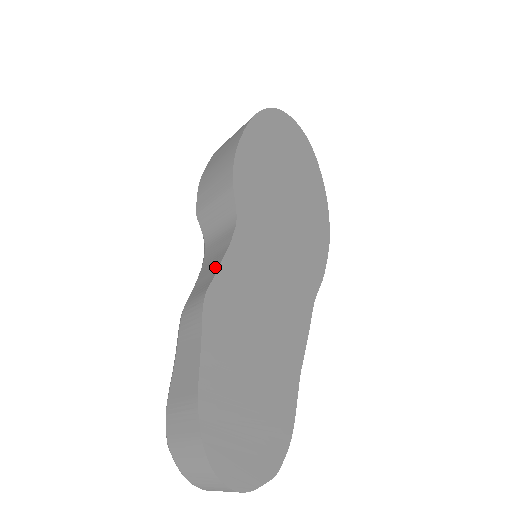
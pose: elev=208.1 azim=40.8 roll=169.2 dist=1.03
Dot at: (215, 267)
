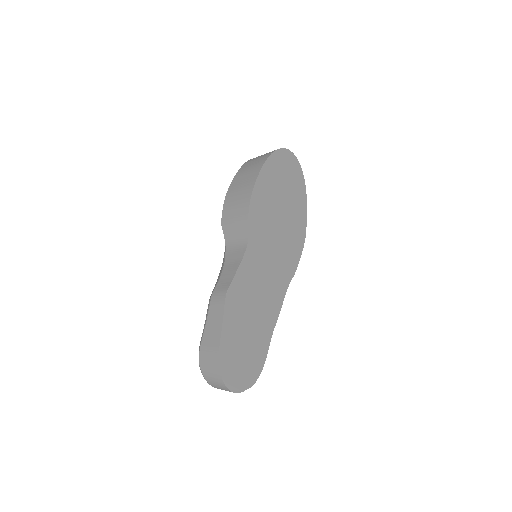
Dot at: (233, 273)
